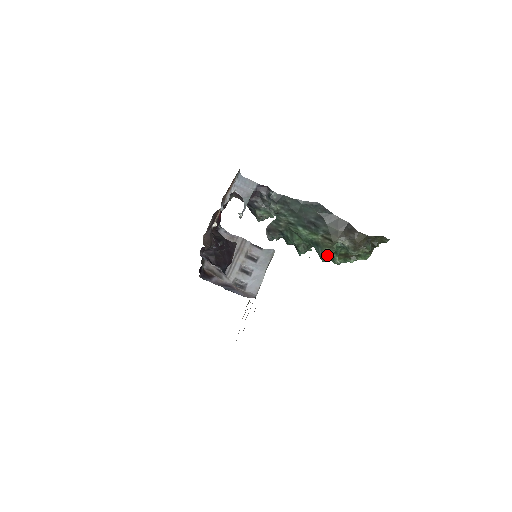
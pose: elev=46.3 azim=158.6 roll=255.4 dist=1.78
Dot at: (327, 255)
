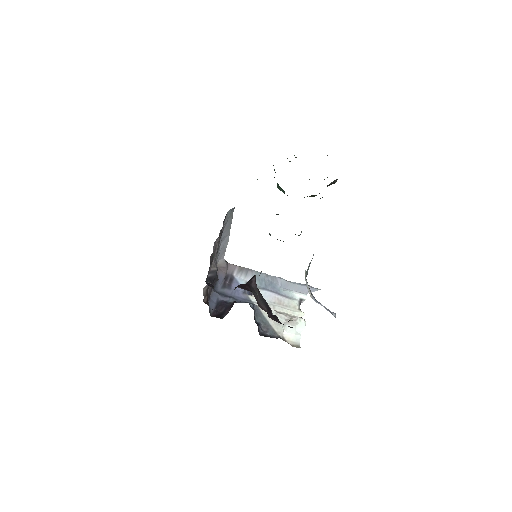
Dot at: occluded
